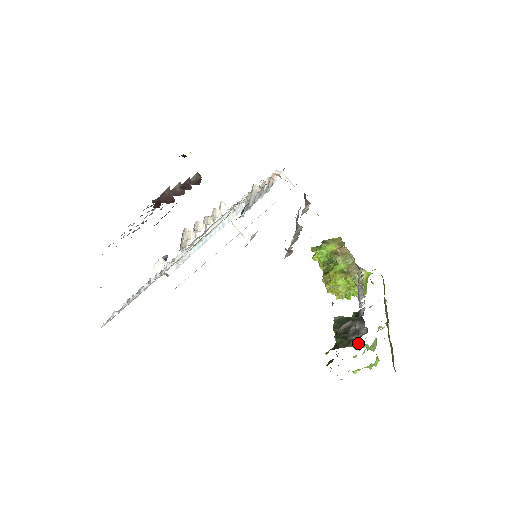
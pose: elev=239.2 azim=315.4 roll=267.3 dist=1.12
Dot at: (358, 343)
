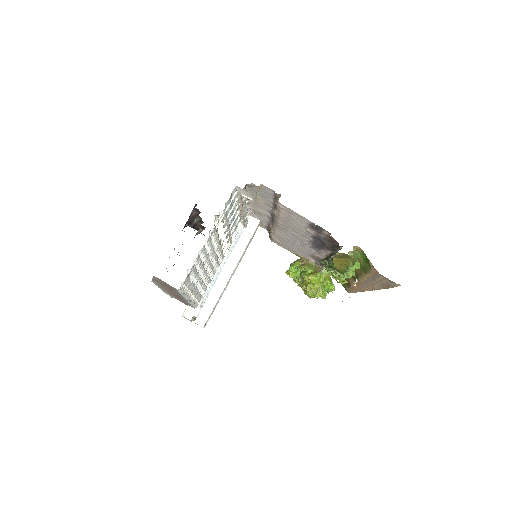
Dot at: (344, 276)
